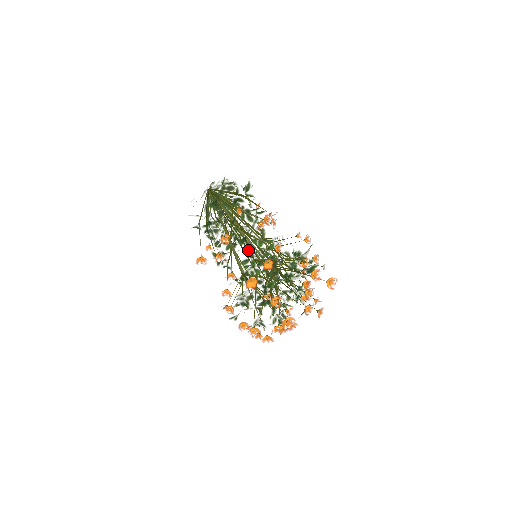
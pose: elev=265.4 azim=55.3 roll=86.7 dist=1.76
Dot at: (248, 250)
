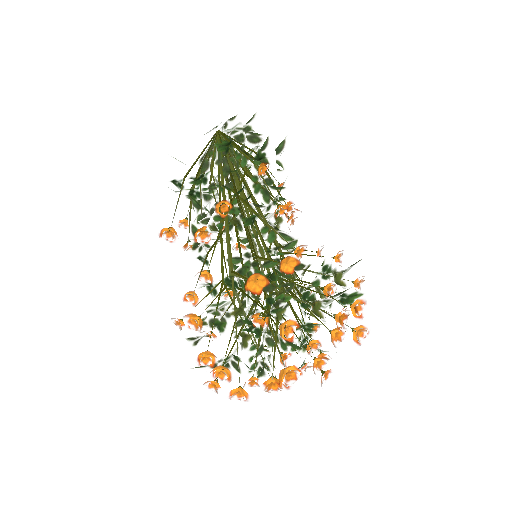
Dot at: (251, 239)
